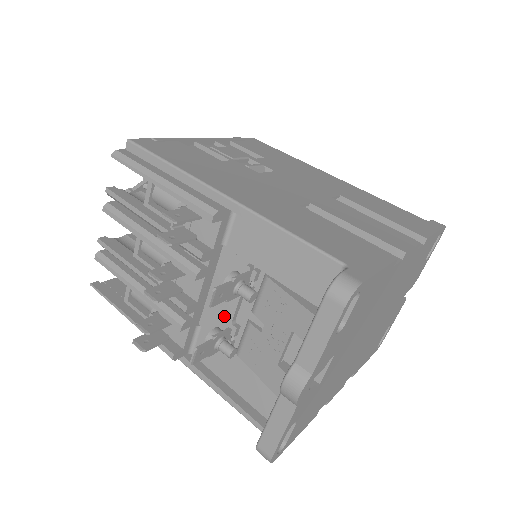
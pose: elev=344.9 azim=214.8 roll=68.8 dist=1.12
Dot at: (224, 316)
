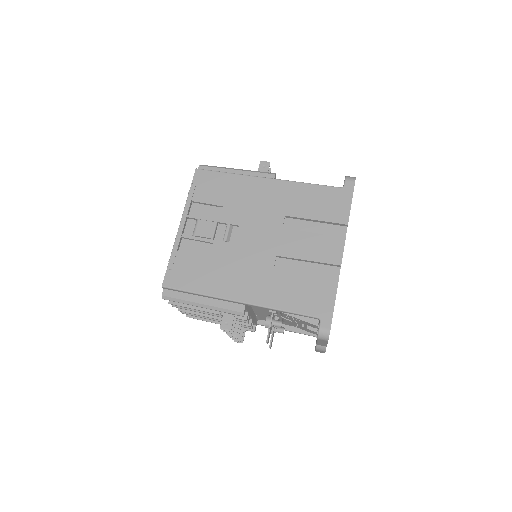
Dot at: occluded
